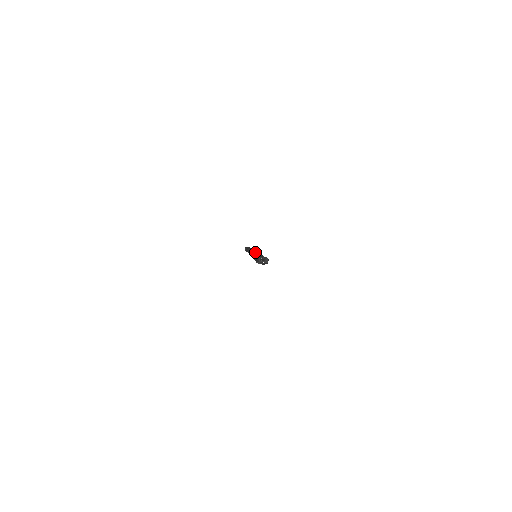
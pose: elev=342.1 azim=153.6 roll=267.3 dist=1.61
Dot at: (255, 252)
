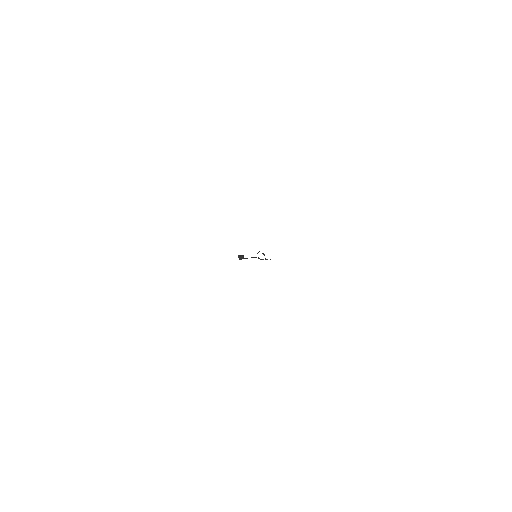
Dot at: (253, 257)
